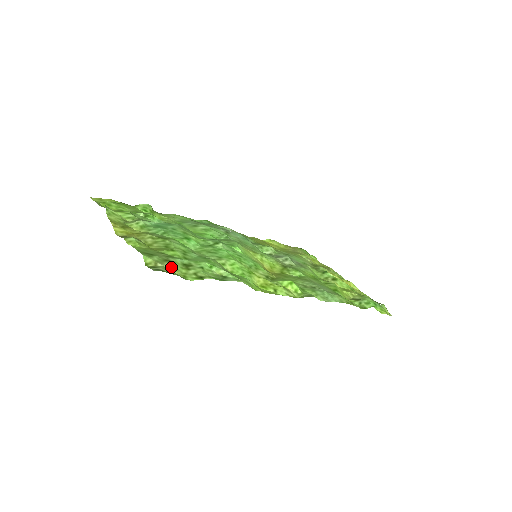
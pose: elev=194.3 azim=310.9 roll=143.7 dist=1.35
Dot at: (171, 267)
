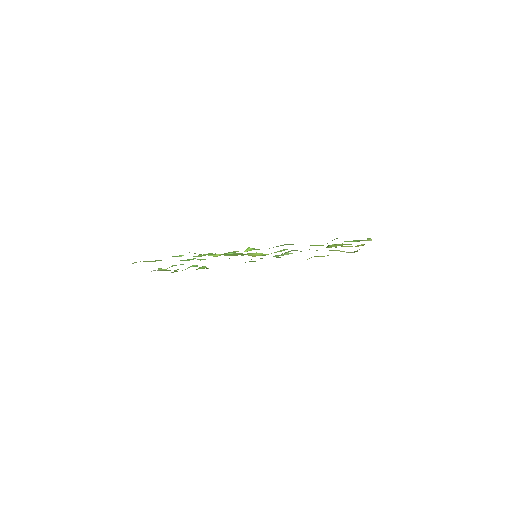
Dot at: (147, 261)
